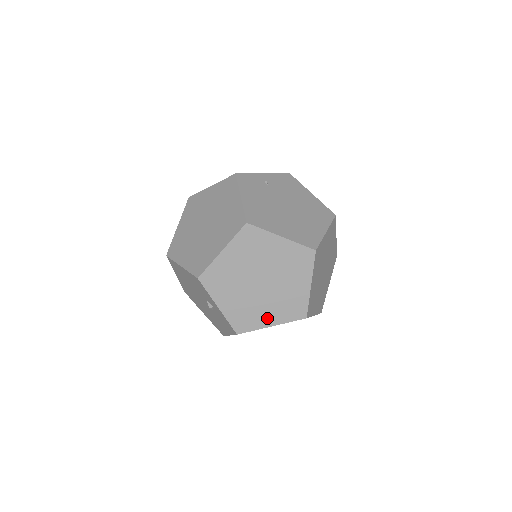
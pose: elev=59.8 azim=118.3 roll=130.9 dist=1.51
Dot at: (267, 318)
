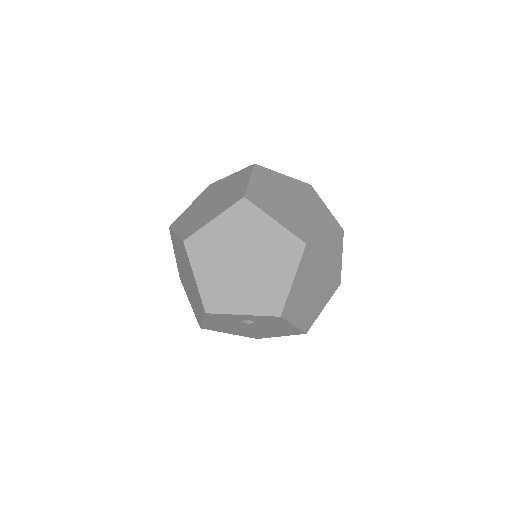
Dot at: (282, 280)
